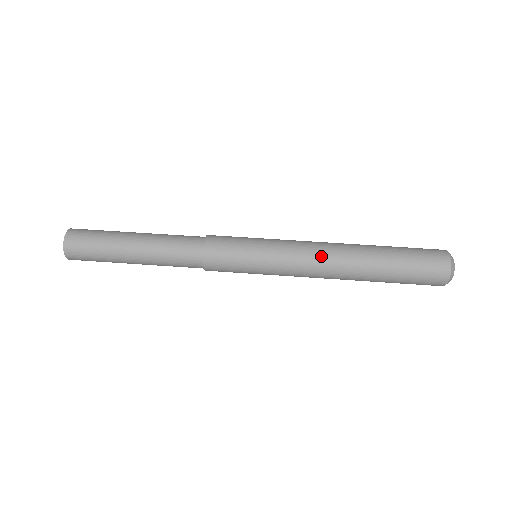
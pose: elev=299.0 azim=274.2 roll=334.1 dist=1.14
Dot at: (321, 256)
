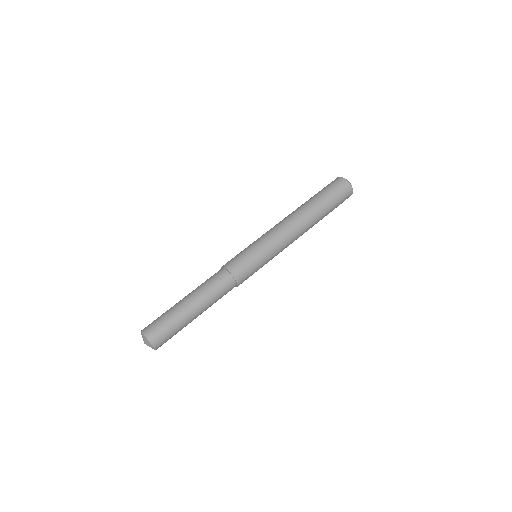
Dot at: (295, 235)
